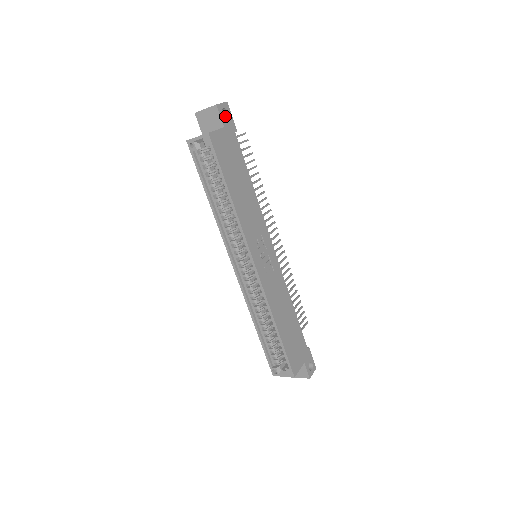
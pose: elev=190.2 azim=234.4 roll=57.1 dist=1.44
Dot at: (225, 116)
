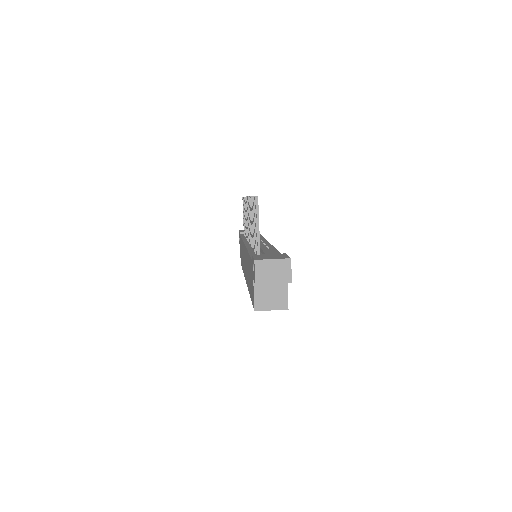
Dot at: occluded
